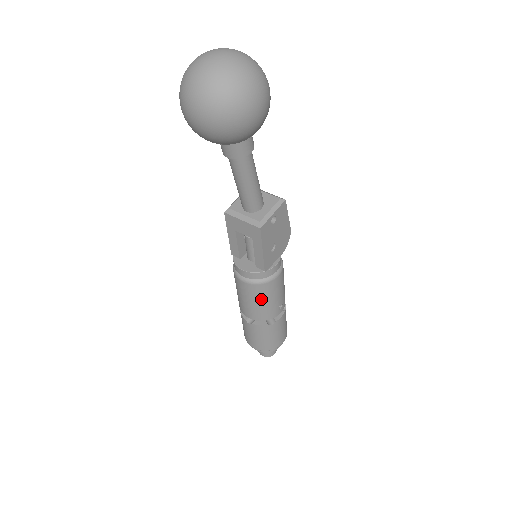
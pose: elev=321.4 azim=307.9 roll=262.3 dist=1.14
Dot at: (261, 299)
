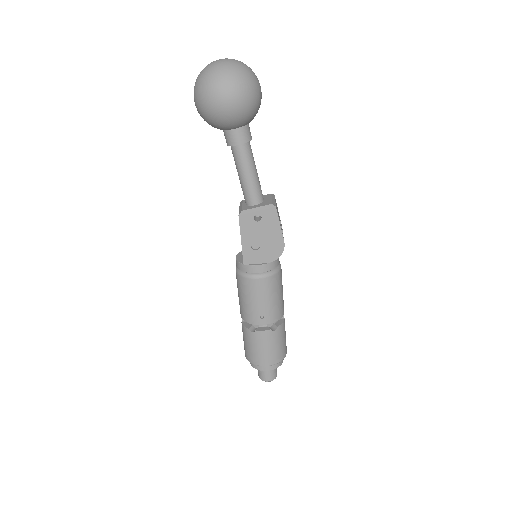
Dot at: (243, 294)
